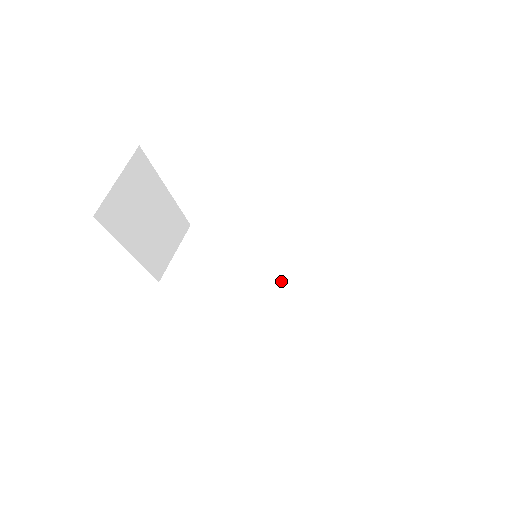
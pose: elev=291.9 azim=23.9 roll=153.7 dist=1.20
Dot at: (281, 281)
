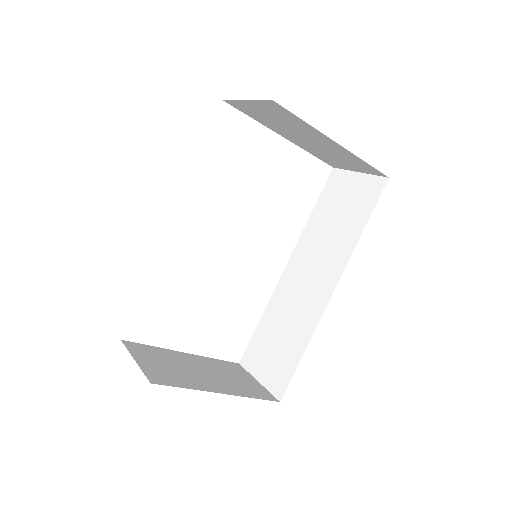
Dot at: (306, 266)
